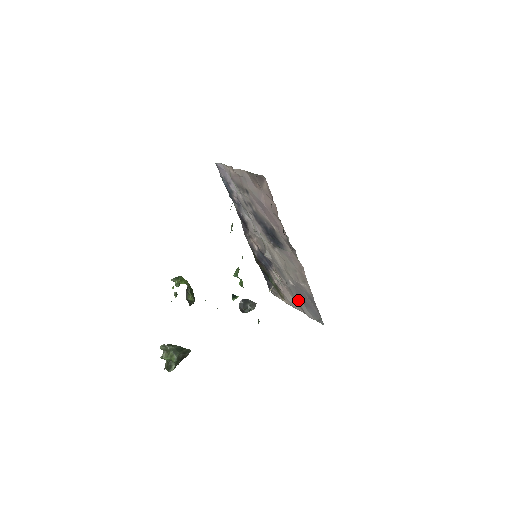
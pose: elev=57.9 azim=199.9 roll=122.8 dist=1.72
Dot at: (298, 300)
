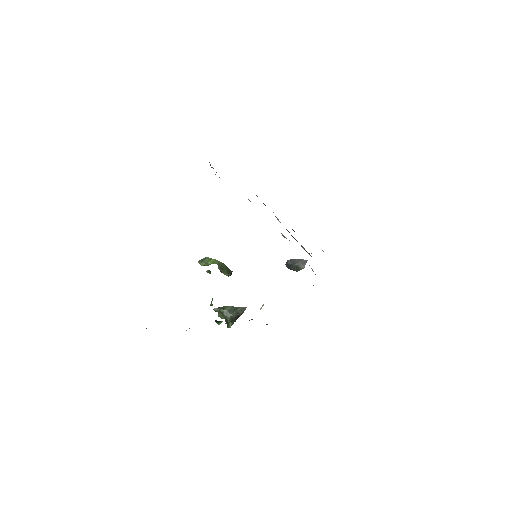
Dot at: occluded
